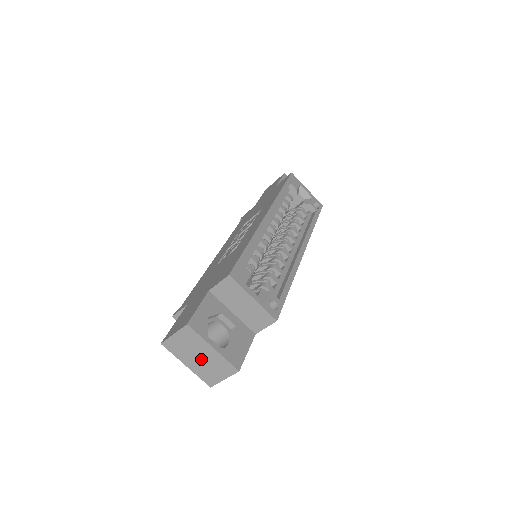
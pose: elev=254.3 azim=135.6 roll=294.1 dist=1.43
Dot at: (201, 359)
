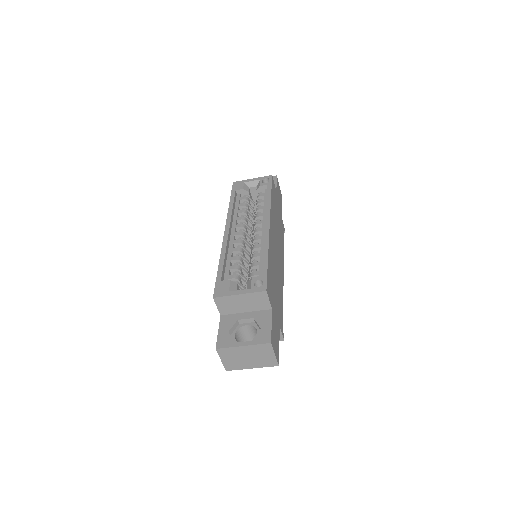
Dot at: (250, 358)
